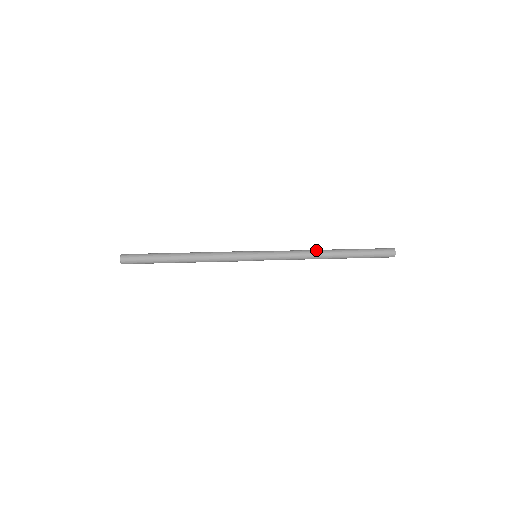
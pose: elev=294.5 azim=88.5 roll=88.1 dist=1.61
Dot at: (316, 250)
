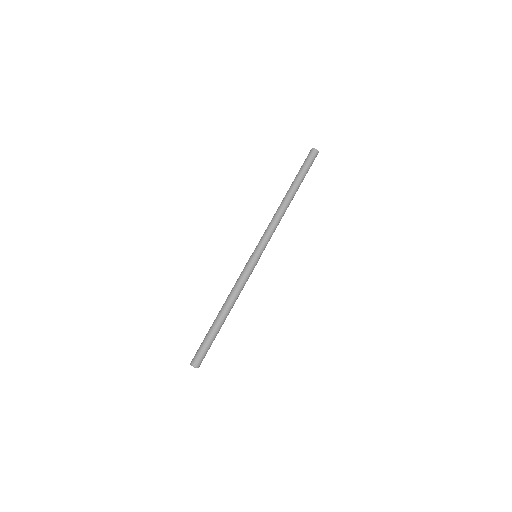
Dot at: (278, 207)
